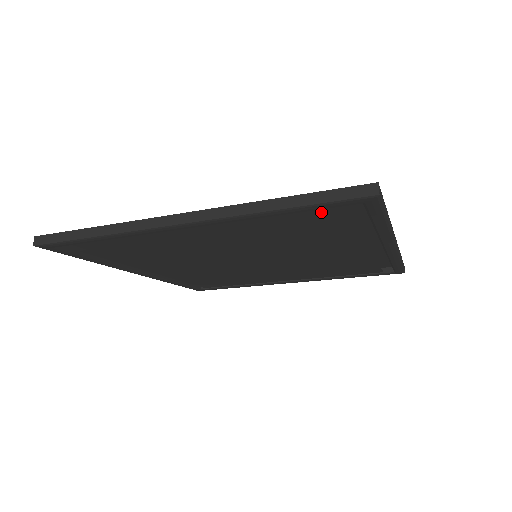
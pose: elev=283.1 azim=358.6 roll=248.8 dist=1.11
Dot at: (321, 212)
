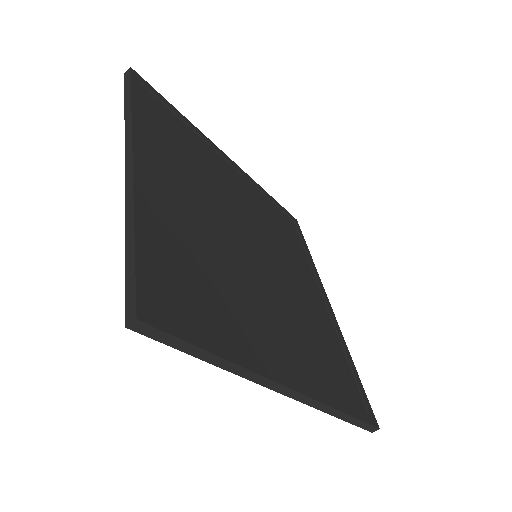
Dot at: (341, 380)
